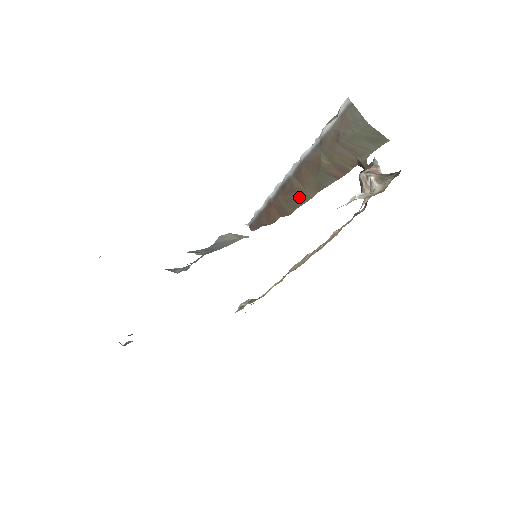
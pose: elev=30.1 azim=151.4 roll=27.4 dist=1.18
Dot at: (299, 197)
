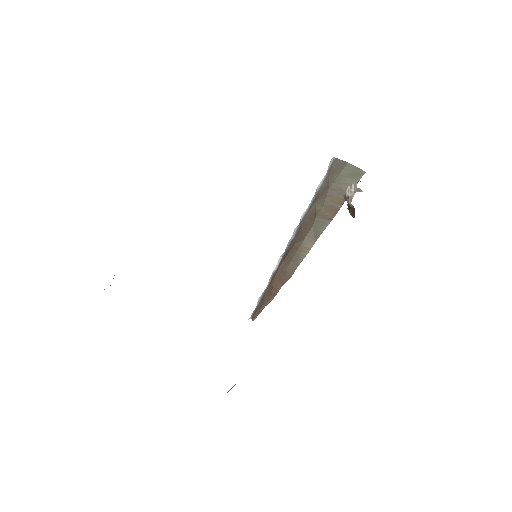
Dot at: (299, 252)
